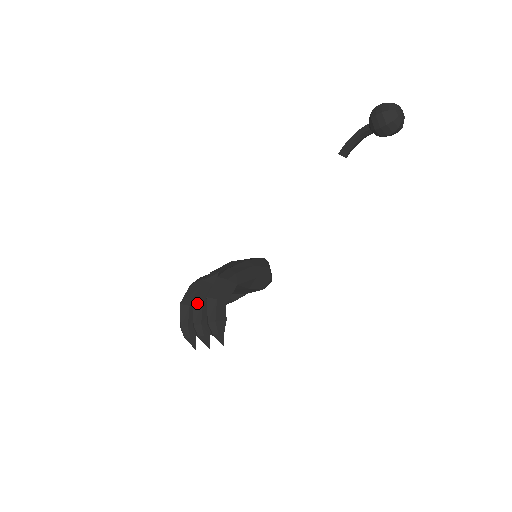
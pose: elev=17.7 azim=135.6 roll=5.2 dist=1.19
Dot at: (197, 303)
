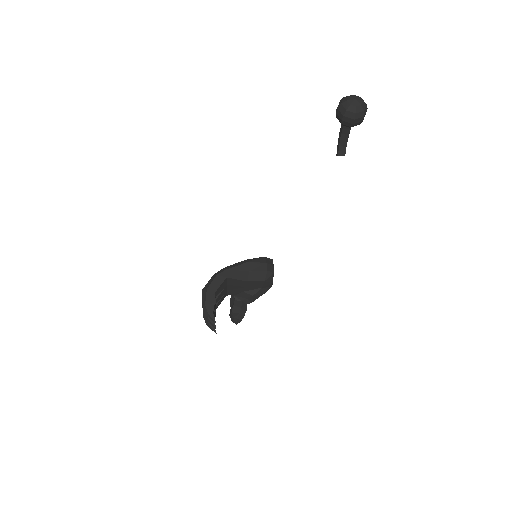
Dot at: occluded
